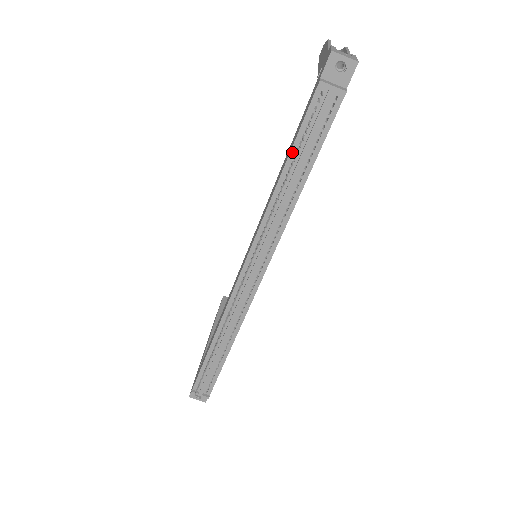
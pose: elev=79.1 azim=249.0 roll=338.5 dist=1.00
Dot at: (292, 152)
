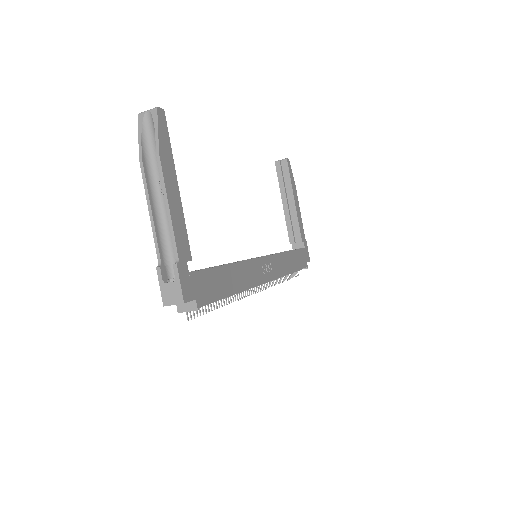
Dot at: occluded
